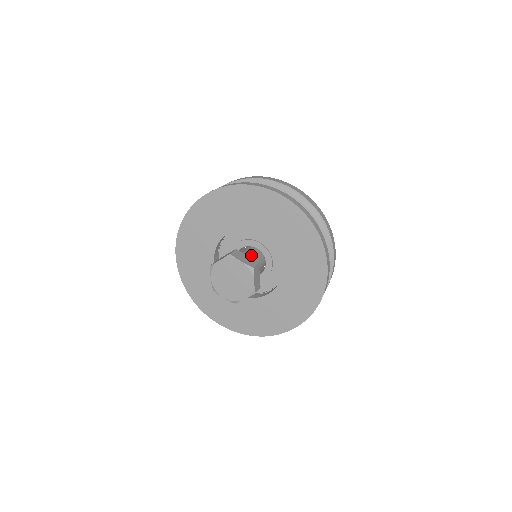
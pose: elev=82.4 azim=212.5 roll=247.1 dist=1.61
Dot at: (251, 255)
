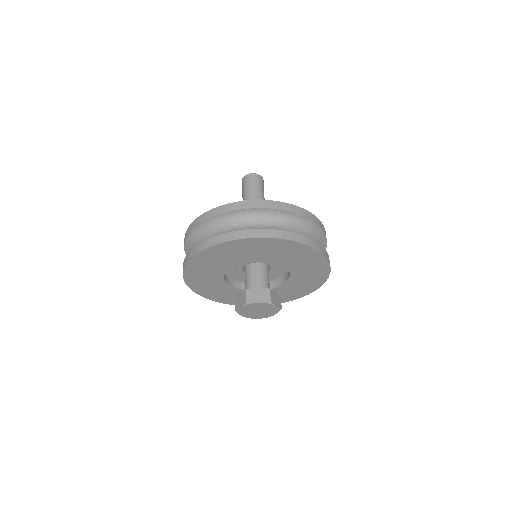
Dot at: (257, 275)
